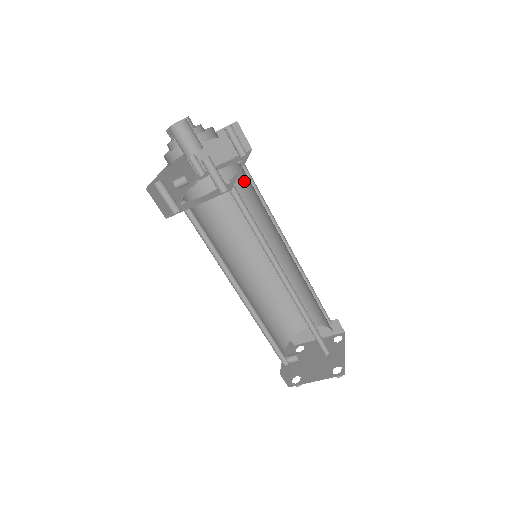
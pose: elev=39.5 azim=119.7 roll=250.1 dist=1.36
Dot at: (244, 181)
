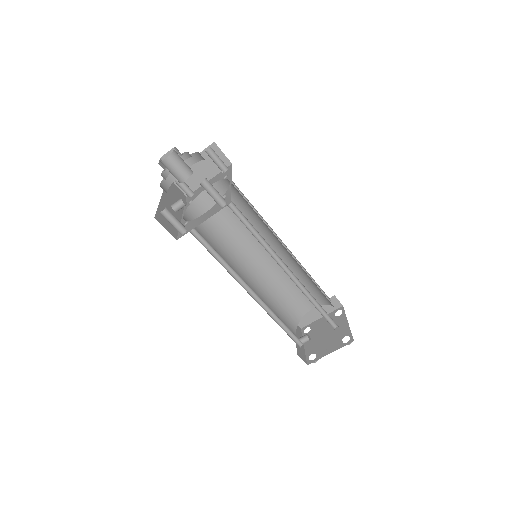
Dot at: (232, 193)
